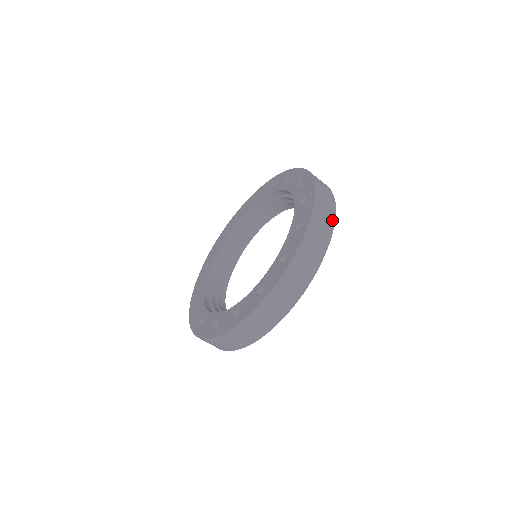
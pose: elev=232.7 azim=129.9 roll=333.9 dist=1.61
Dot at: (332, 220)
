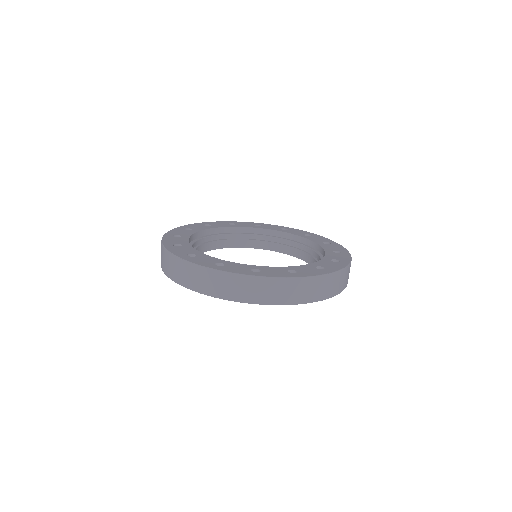
Dot at: (312, 299)
